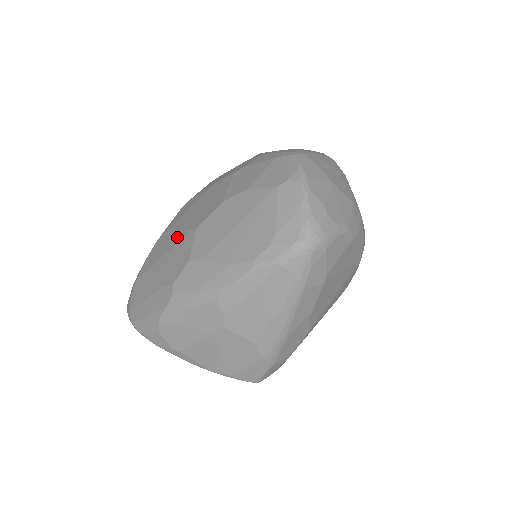
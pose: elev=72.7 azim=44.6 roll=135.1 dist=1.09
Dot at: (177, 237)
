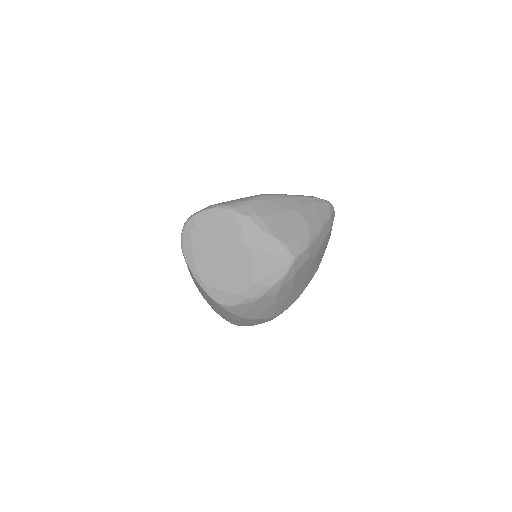
Dot at: occluded
